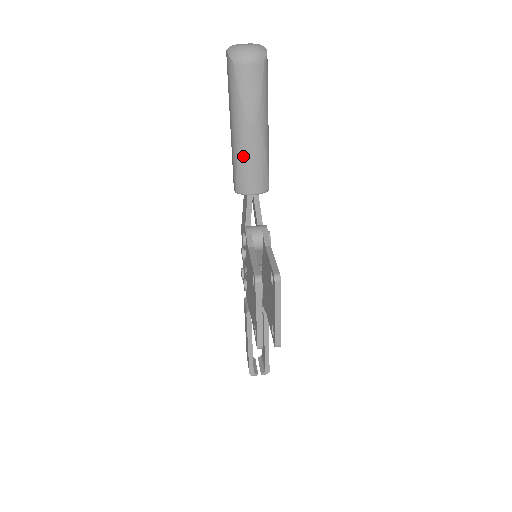
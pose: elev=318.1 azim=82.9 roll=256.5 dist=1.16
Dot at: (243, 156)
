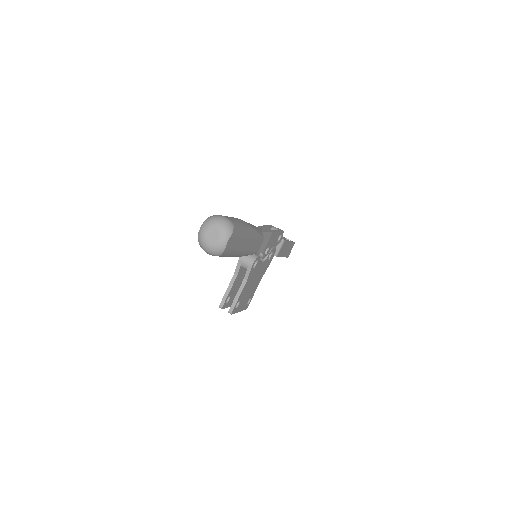
Dot at: occluded
